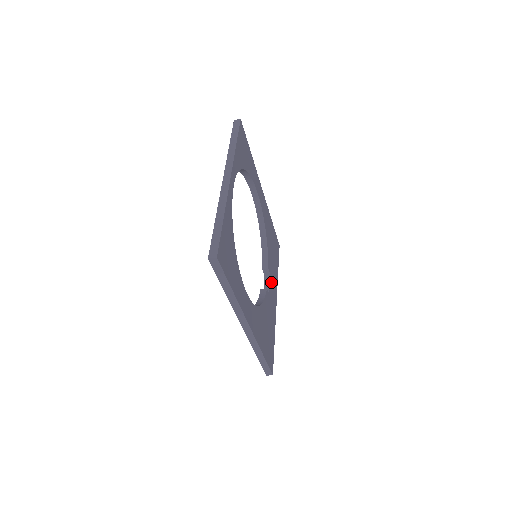
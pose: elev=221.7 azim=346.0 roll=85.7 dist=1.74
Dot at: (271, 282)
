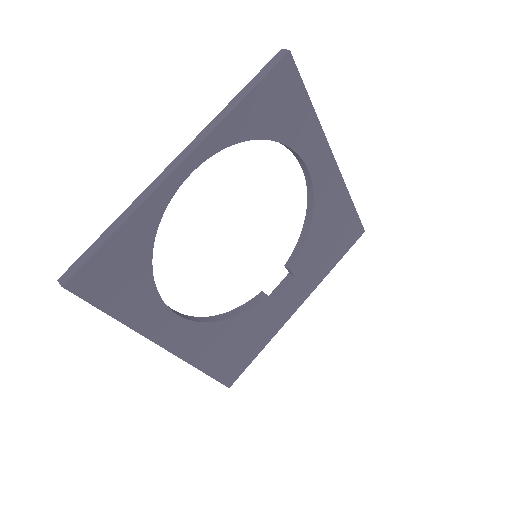
Dot at: (293, 284)
